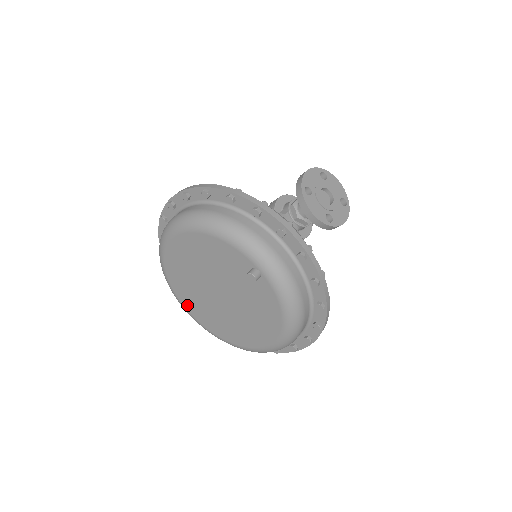
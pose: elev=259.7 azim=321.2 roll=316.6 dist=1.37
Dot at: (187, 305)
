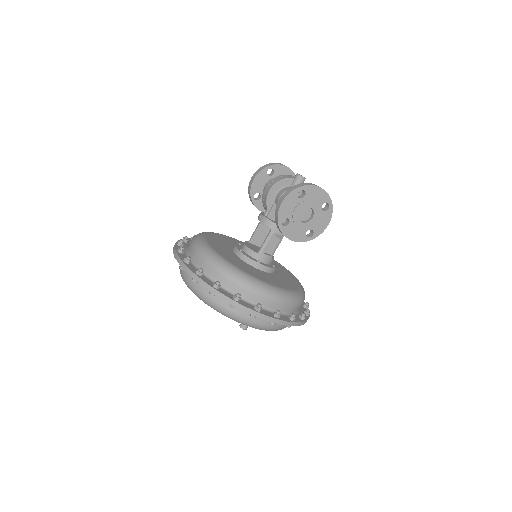
Dot at: occluded
